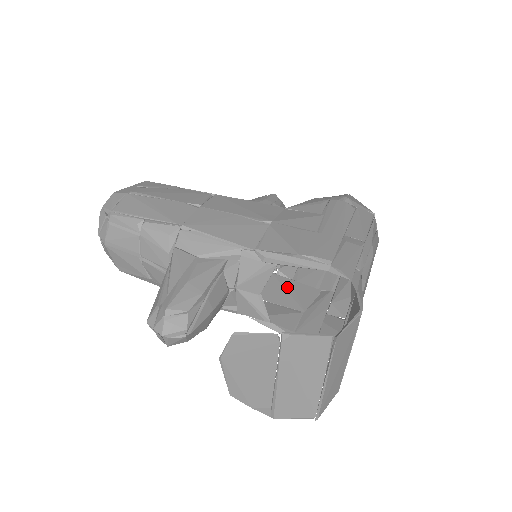
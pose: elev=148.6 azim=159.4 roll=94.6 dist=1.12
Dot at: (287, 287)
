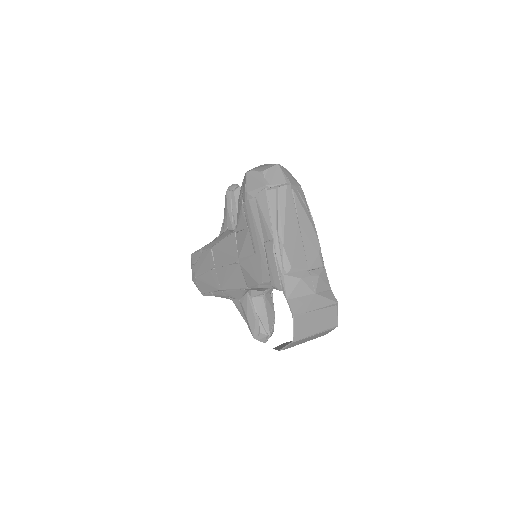
Dot at: occluded
